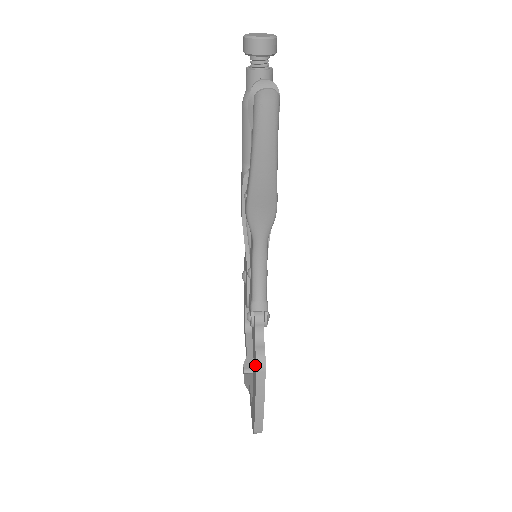
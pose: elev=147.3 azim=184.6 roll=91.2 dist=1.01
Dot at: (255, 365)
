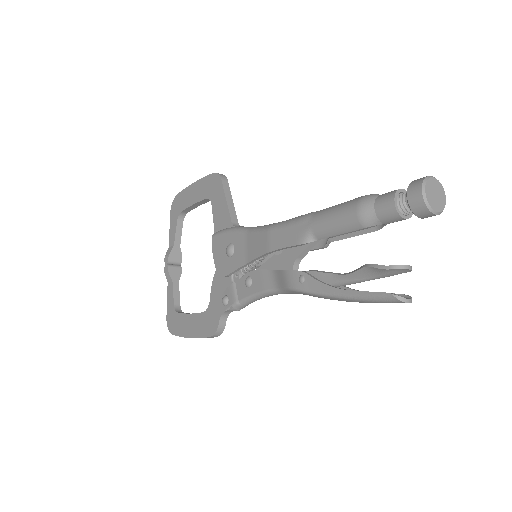
Dot at: (211, 330)
